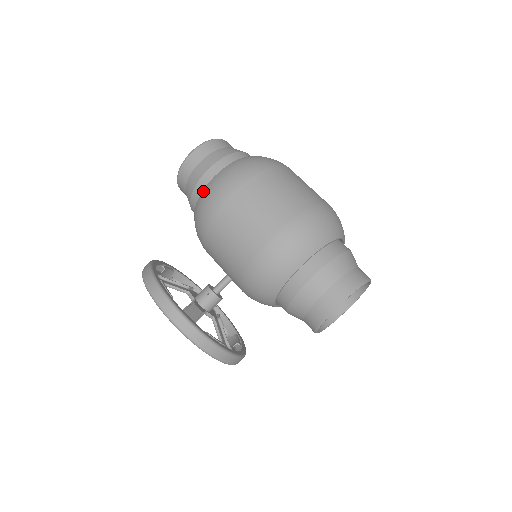
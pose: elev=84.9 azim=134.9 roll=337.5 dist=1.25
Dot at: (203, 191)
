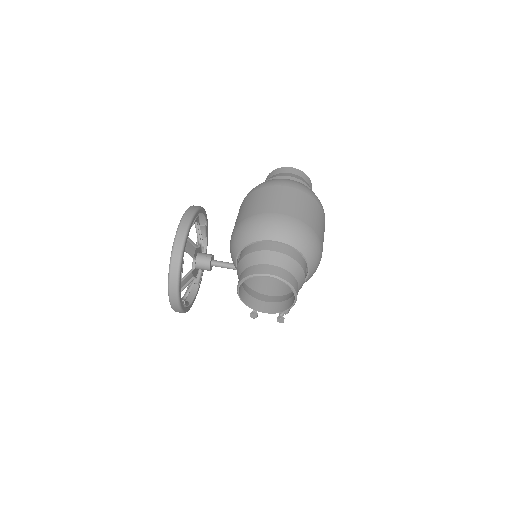
Dot at: occluded
